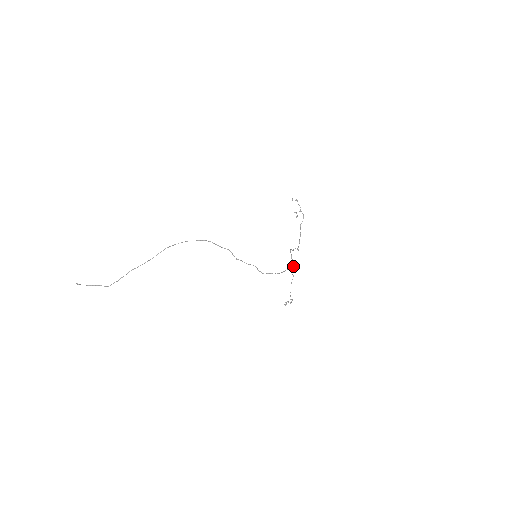
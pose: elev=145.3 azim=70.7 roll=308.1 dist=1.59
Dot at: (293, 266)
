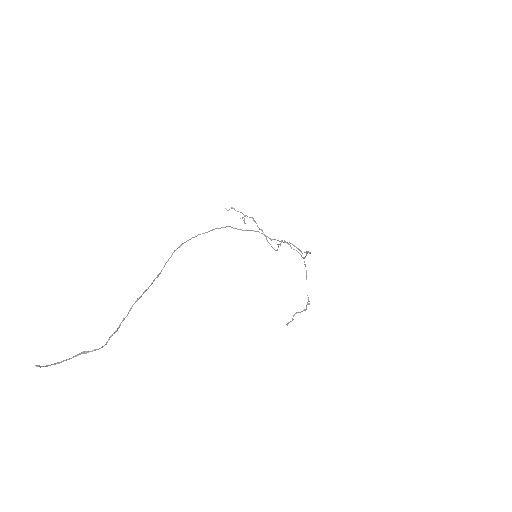
Dot at: occluded
